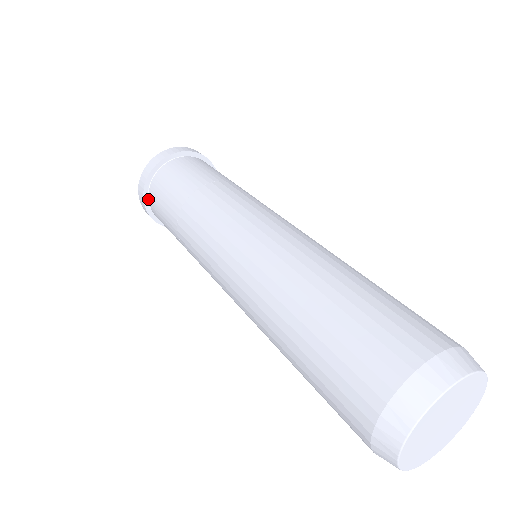
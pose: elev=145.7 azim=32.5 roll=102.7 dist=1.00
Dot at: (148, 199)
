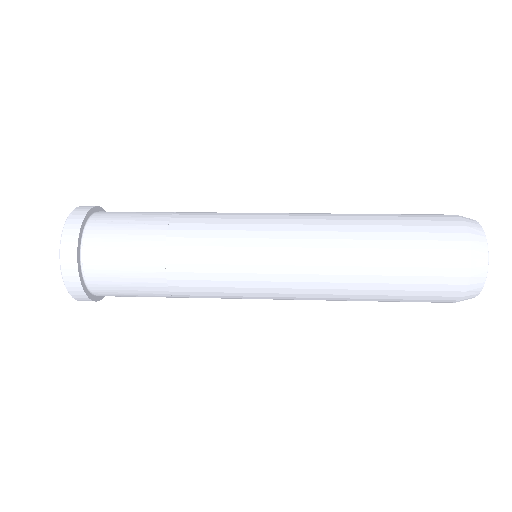
Dot at: (80, 244)
